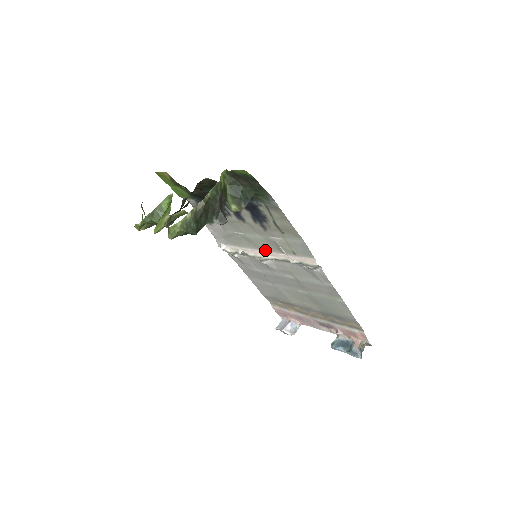
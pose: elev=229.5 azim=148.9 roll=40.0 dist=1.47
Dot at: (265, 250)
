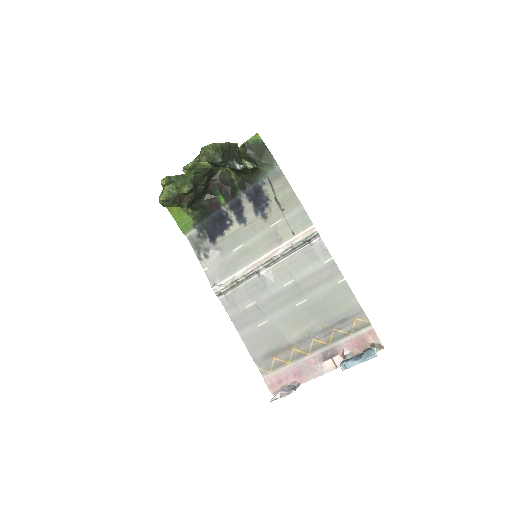
Dot at: (263, 254)
